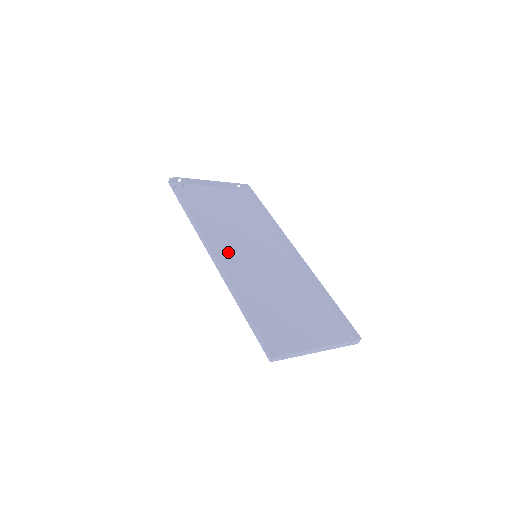
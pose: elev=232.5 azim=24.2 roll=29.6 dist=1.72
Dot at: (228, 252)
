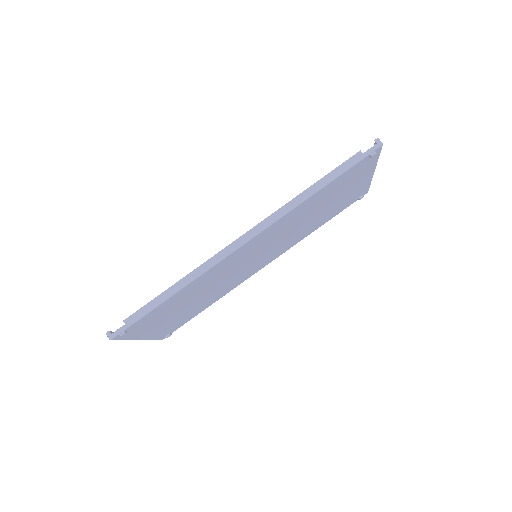
Dot at: (243, 254)
